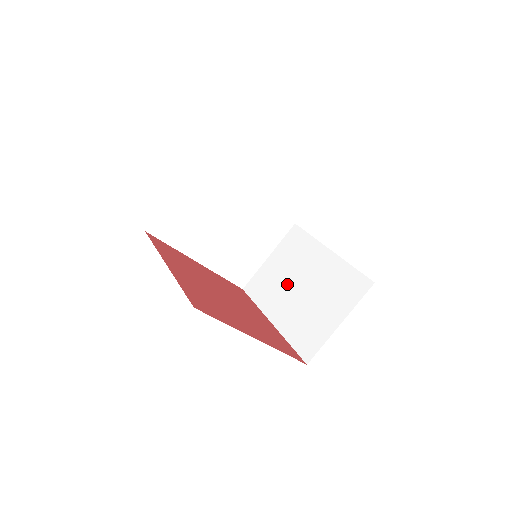
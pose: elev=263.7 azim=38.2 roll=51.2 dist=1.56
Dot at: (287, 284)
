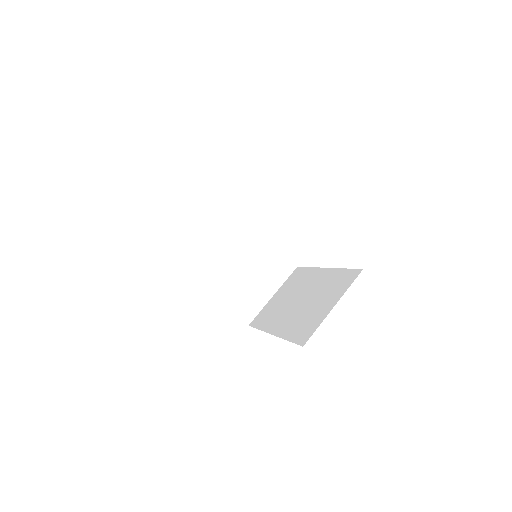
Dot at: (288, 304)
